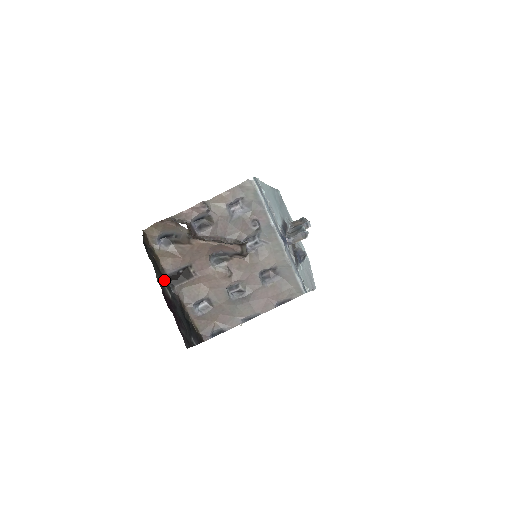
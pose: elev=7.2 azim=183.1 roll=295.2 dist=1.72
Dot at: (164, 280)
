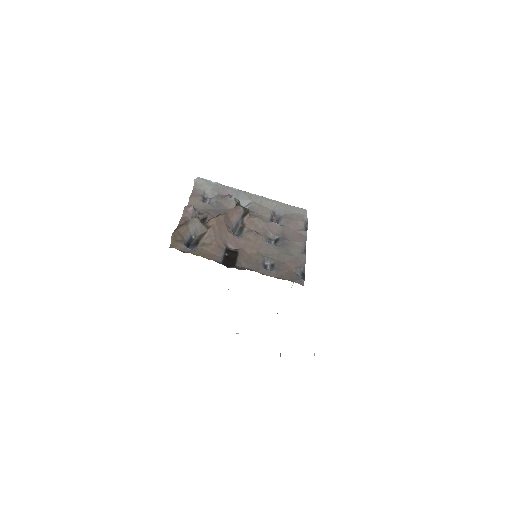
Dot at: occluded
